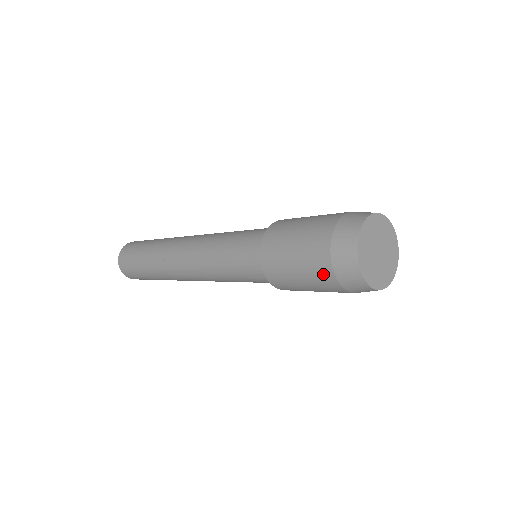
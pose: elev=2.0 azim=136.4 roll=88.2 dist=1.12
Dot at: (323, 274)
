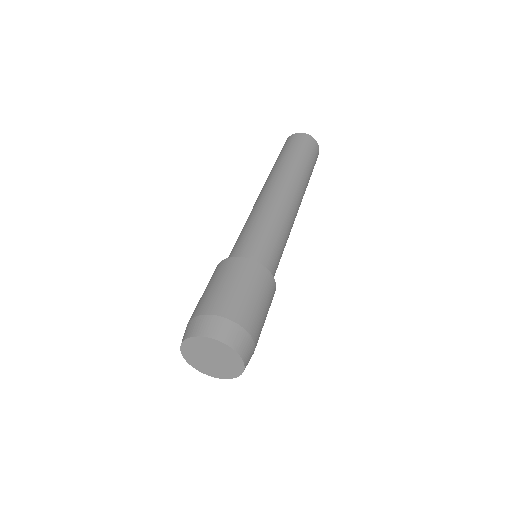
Dot at: occluded
